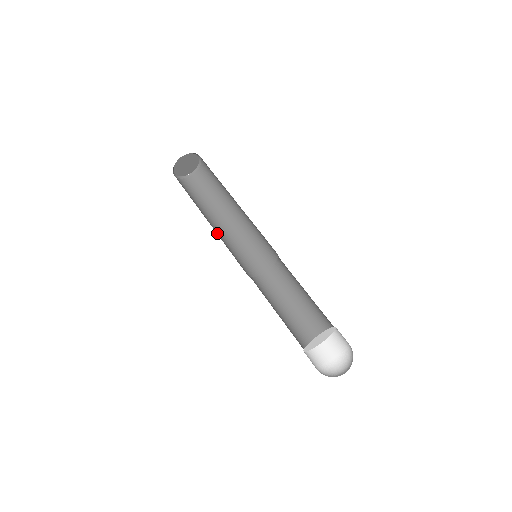
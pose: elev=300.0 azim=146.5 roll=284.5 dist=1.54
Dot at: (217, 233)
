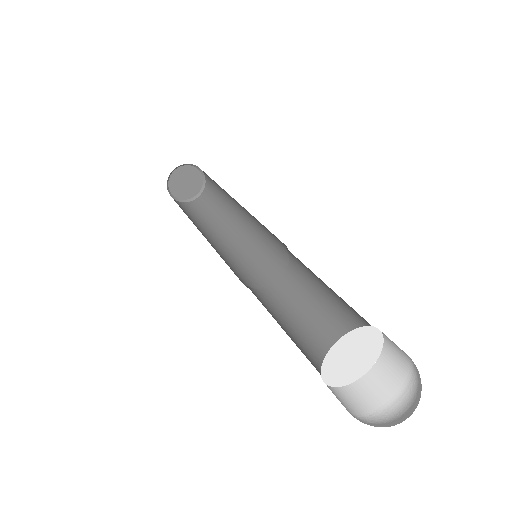
Dot at: occluded
